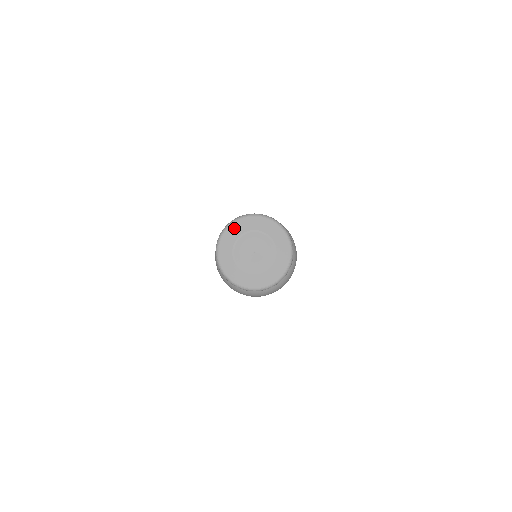
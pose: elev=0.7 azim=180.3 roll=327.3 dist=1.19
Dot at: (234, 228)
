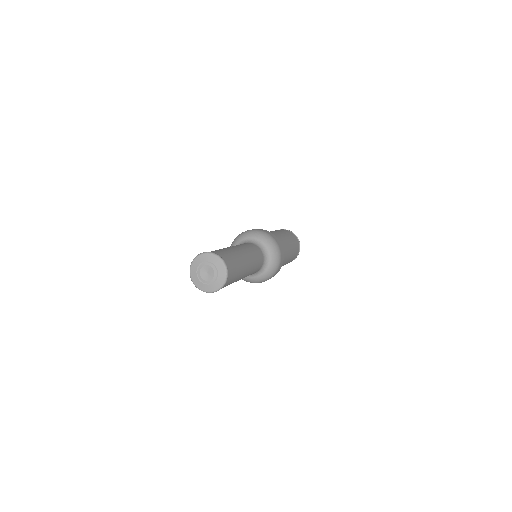
Dot at: (196, 261)
